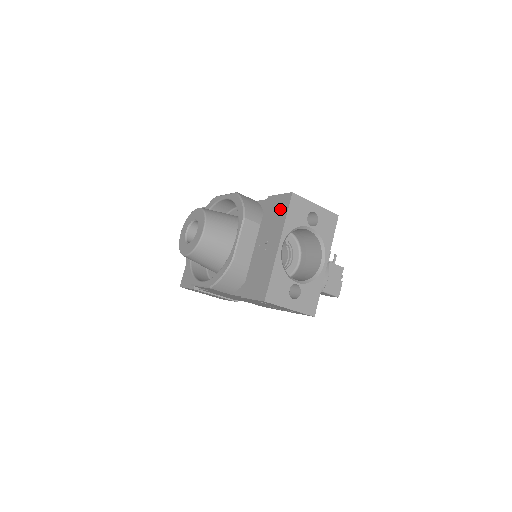
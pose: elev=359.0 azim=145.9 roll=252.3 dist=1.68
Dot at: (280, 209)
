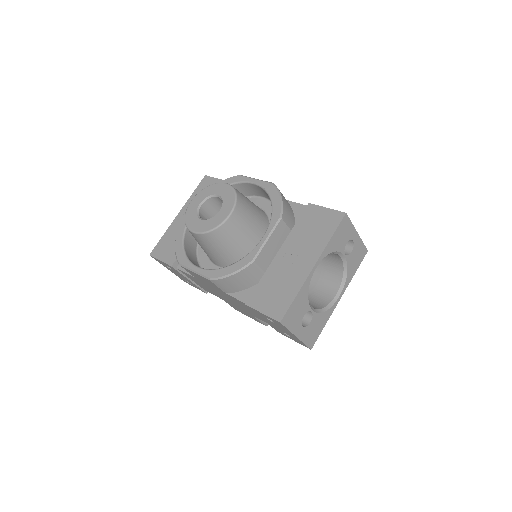
Dot at: (324, 225)
